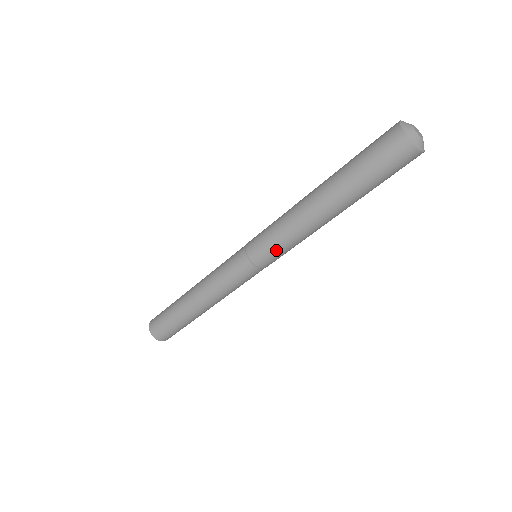
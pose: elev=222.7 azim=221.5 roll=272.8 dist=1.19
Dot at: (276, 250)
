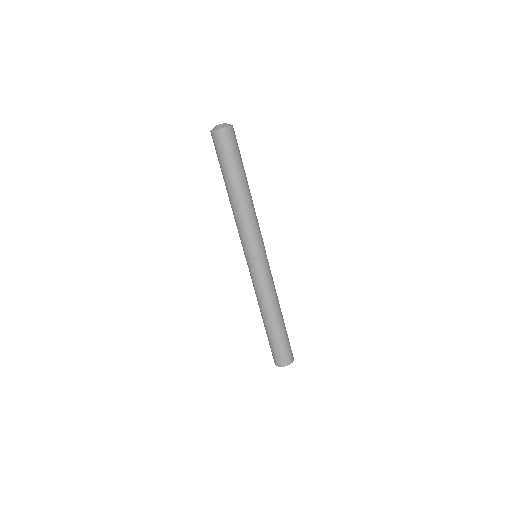
Dot at: (250, 239)
